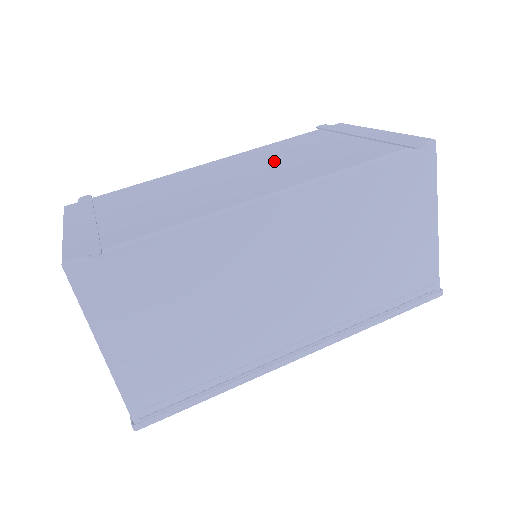
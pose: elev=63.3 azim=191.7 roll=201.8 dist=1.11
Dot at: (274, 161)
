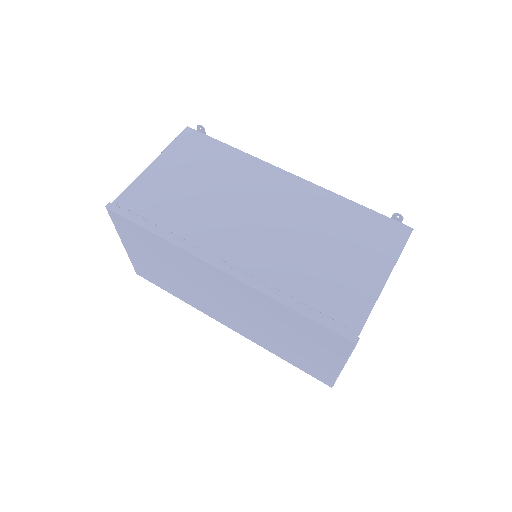
Dot at: occluded
